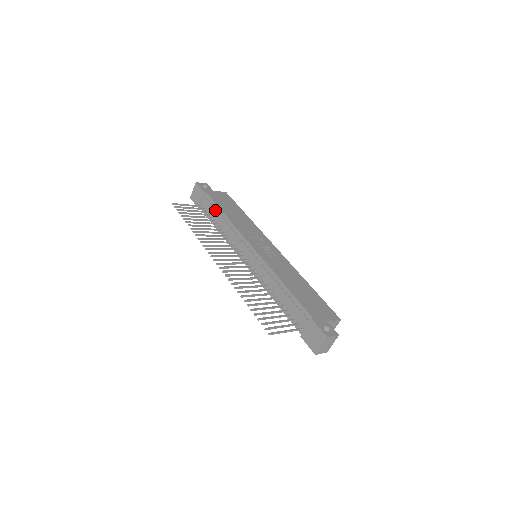
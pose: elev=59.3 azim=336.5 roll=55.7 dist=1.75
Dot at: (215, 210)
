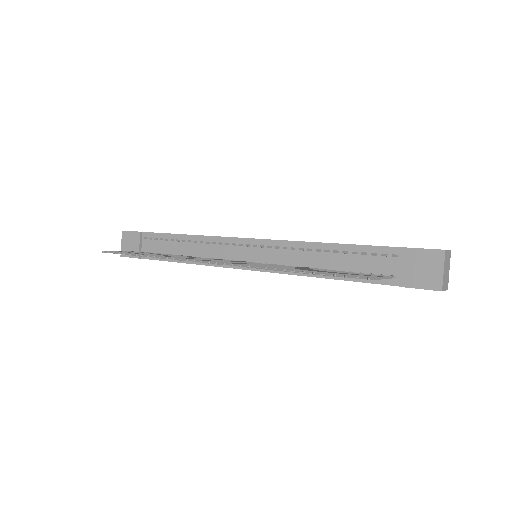
Dot at: (166, 241)
